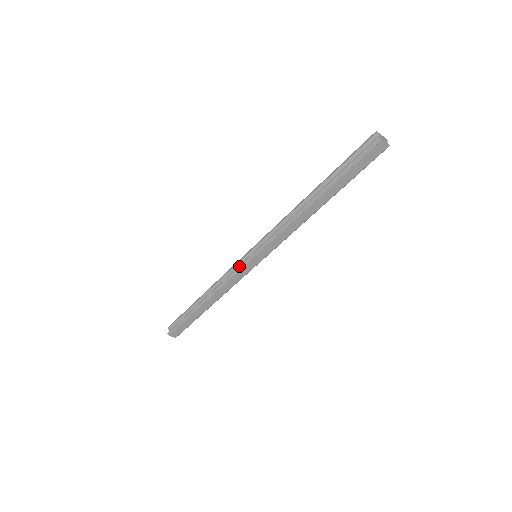
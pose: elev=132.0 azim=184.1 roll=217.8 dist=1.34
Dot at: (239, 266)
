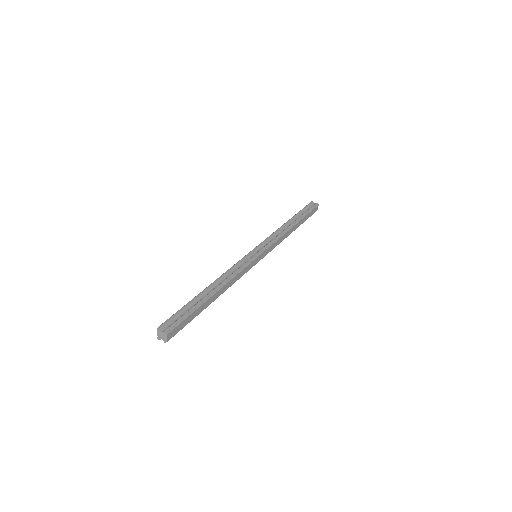
Dot at: (250, 259)
